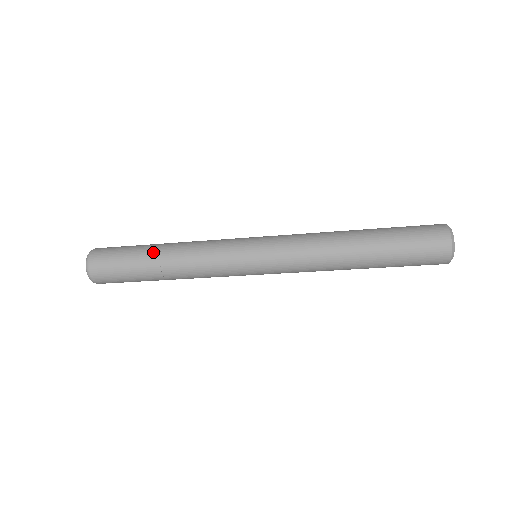
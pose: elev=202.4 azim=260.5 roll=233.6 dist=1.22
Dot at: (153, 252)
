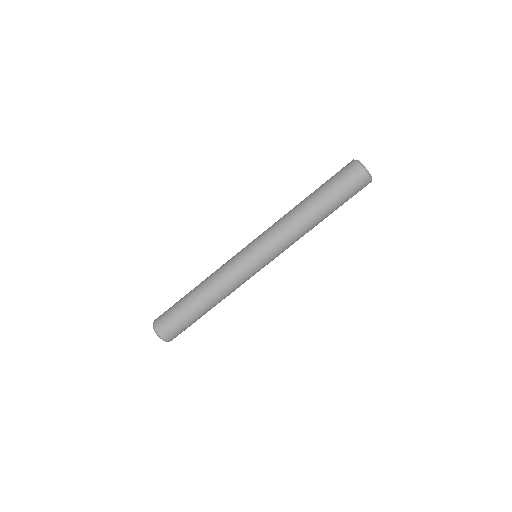
Dot at: (191, 293)
